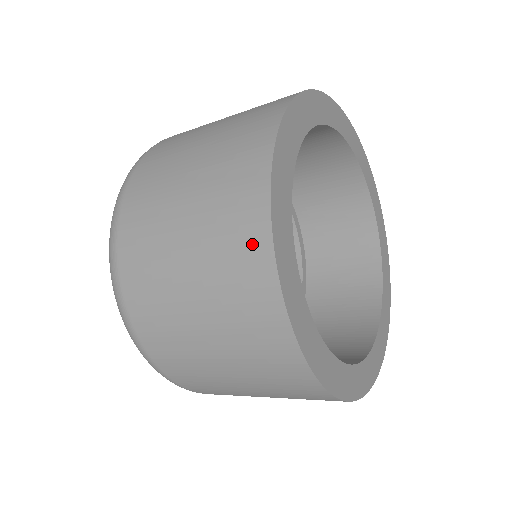
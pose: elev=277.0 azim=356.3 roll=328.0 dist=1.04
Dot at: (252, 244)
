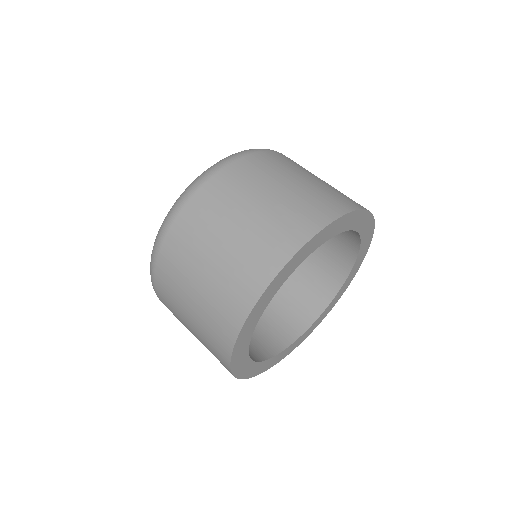
Dot at: (233, 316)
